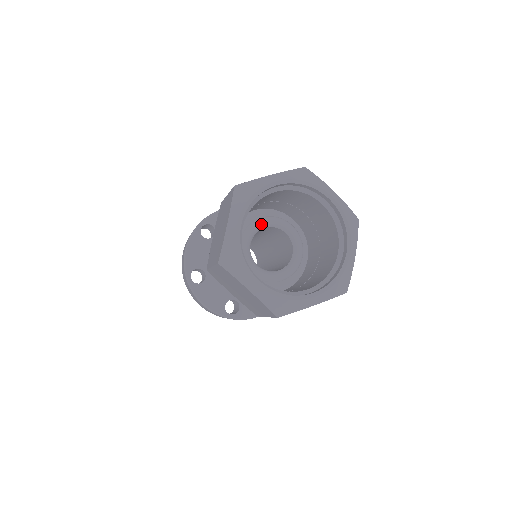
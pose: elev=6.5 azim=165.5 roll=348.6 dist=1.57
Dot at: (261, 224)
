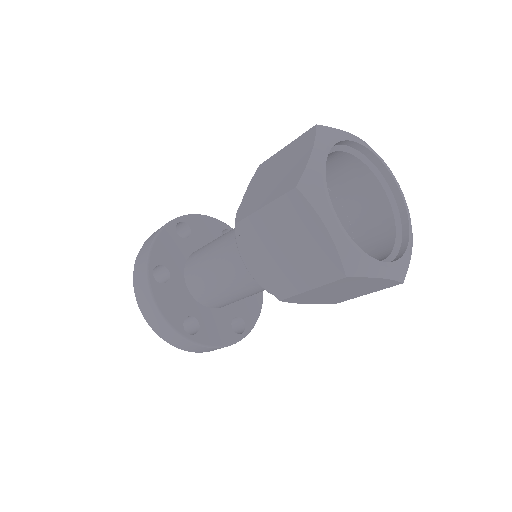
Dot at: occluded
